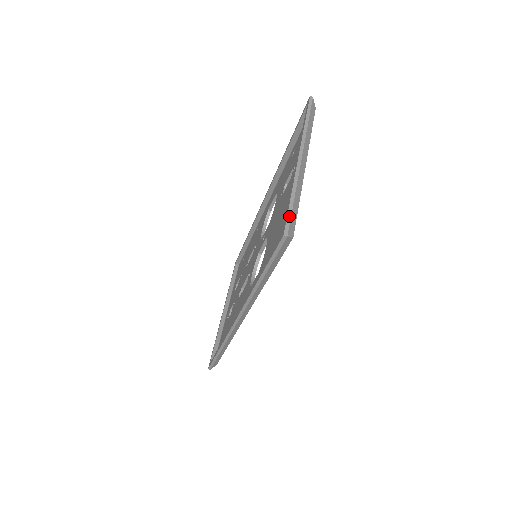
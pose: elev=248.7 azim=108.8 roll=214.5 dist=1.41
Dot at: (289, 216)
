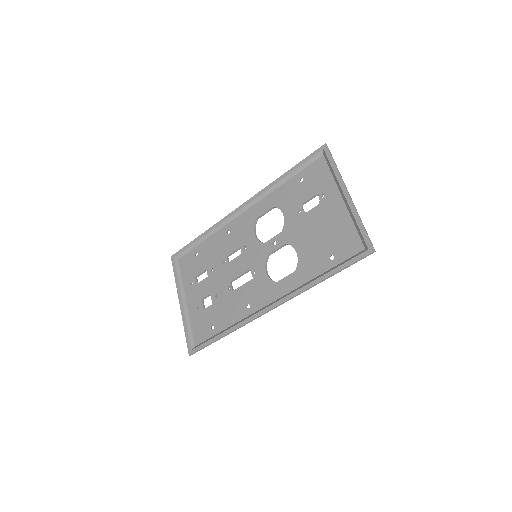
Dot at: occluded
